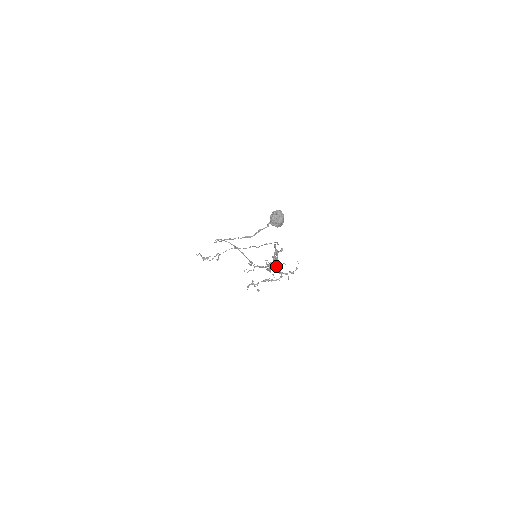
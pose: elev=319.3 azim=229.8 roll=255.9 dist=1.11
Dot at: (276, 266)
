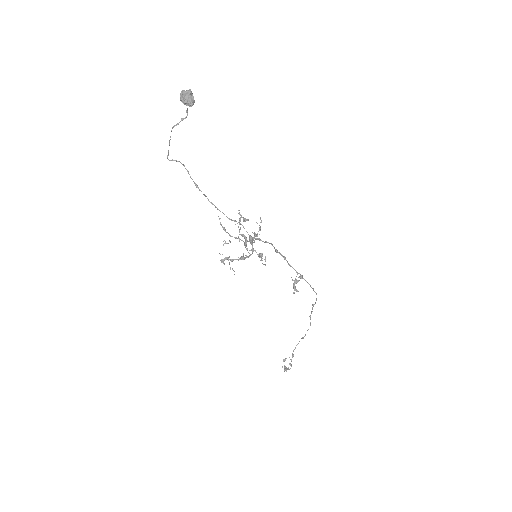
Dot at: occluded
